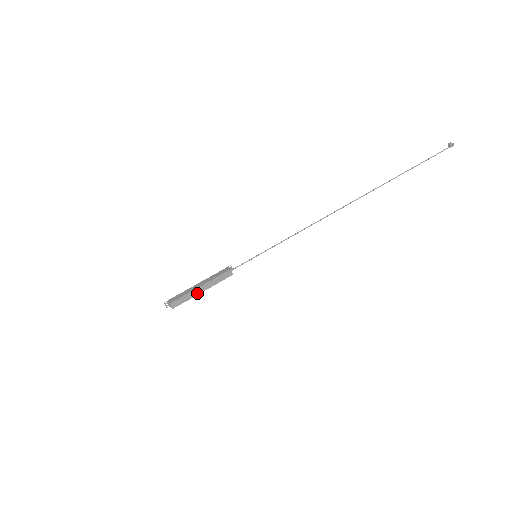
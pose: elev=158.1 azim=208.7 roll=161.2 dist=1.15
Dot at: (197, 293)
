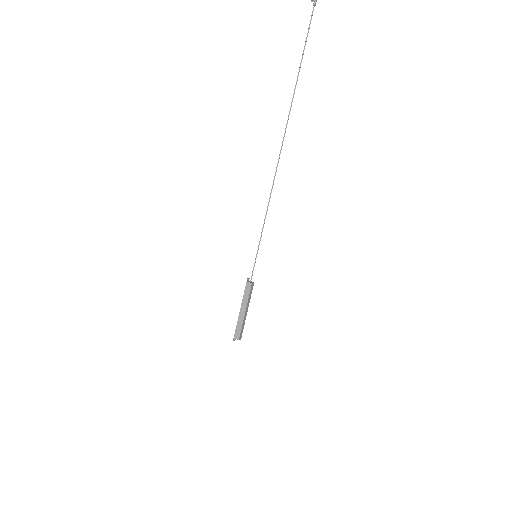
Dot at: (245, 316)
